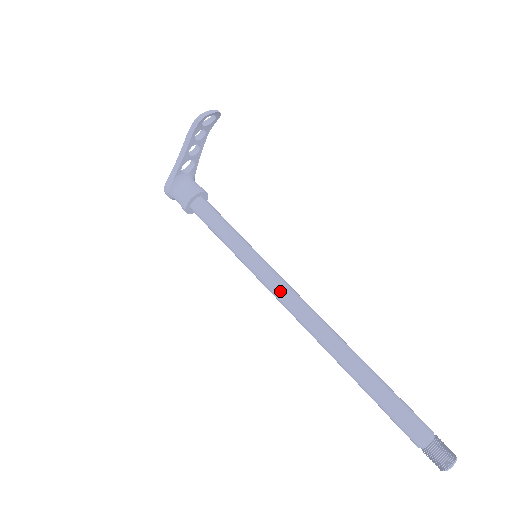
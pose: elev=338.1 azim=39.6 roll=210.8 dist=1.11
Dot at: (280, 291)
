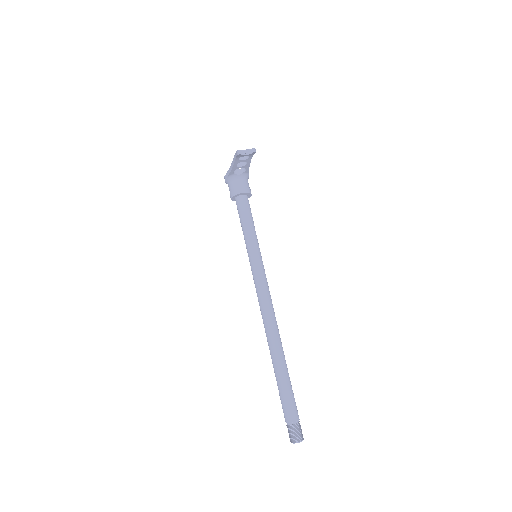
Dot at: (257, 288)
